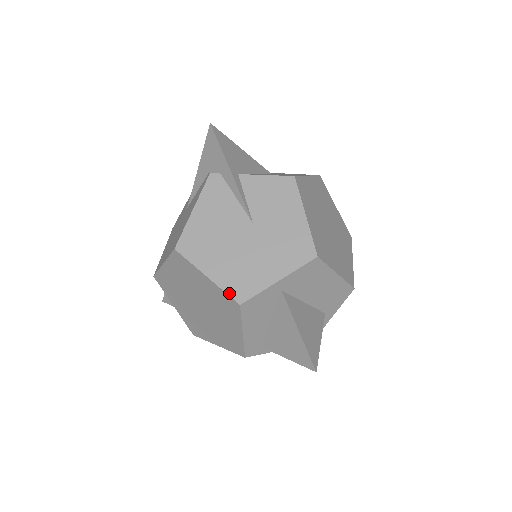
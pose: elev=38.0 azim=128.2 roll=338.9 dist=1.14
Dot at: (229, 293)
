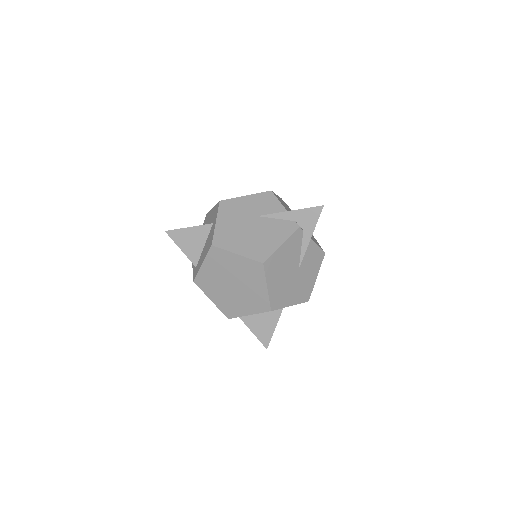
Dot at: (271, 302)
